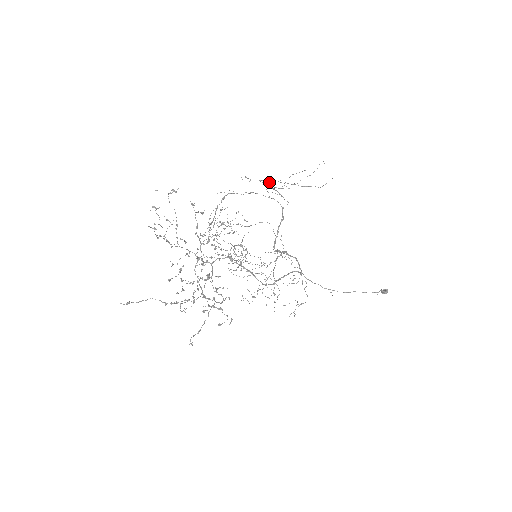
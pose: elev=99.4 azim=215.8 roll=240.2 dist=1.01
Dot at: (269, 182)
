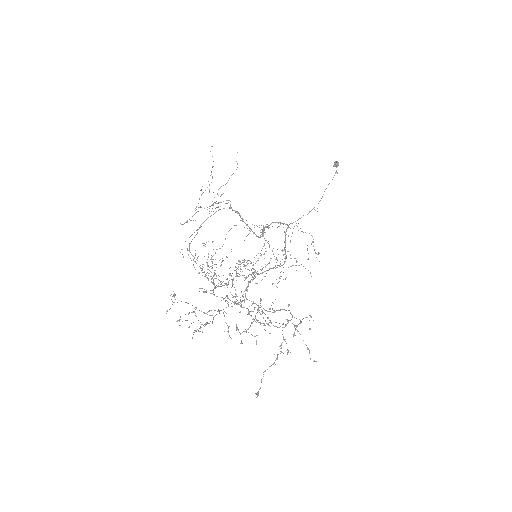
Dot at: (198, 203)
